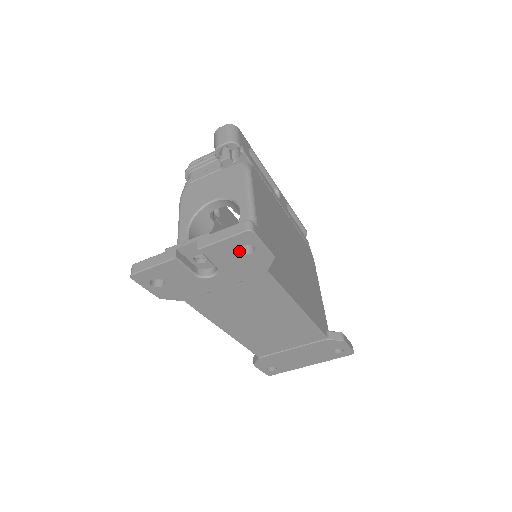
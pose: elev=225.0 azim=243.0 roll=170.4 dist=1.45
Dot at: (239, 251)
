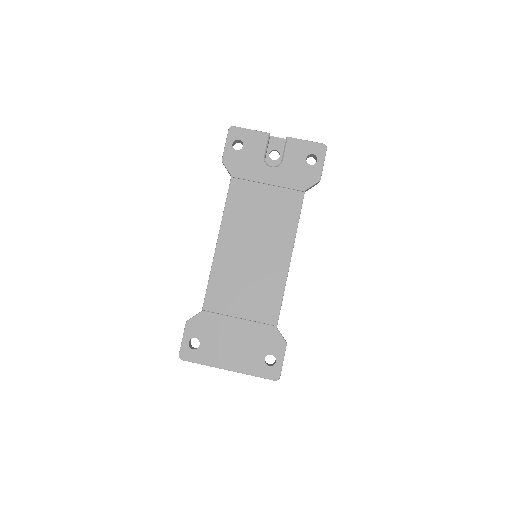
Dot at: (306, 157)
